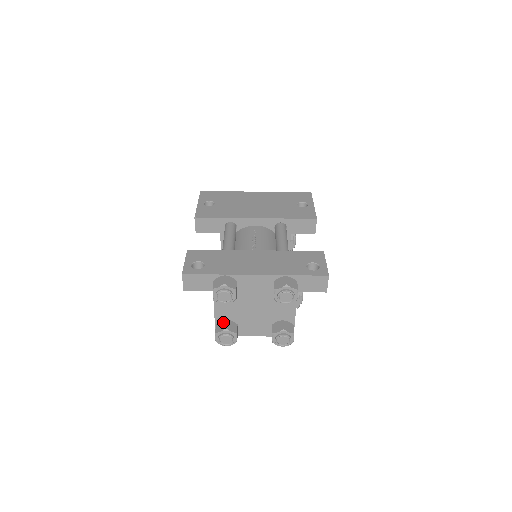
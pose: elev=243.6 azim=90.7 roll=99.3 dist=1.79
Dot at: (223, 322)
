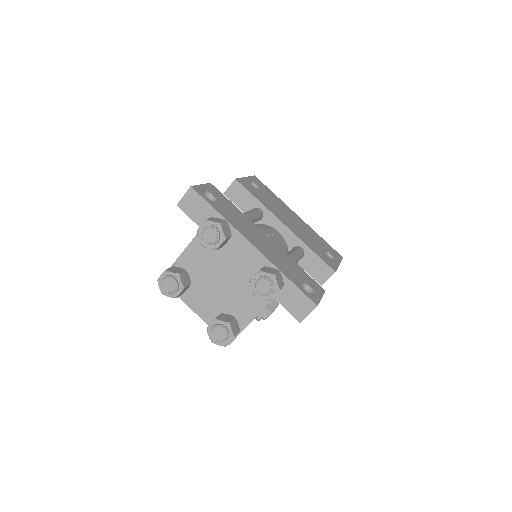
Dot at: (181, 269)
